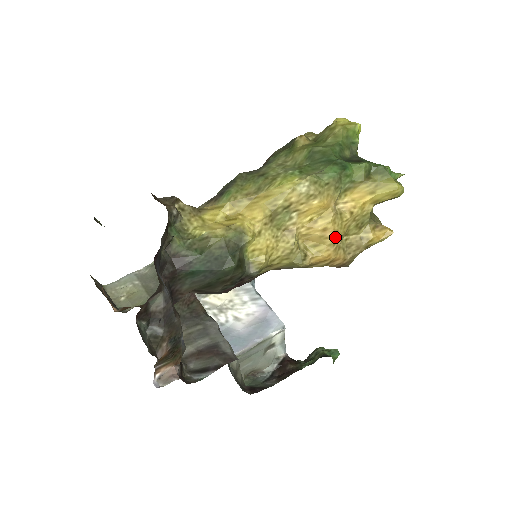
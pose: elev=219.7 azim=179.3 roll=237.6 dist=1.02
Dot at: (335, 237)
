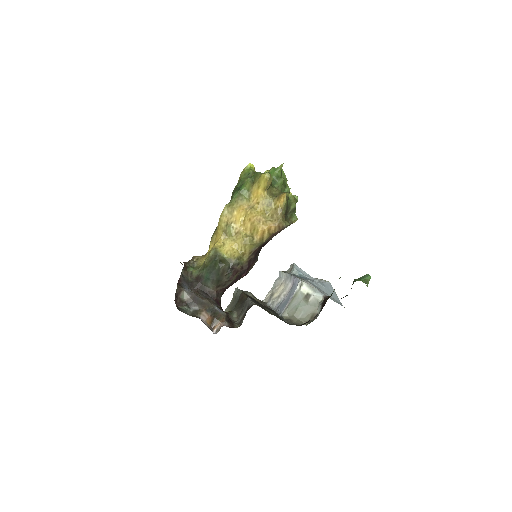
Dot at: (257, 219)
